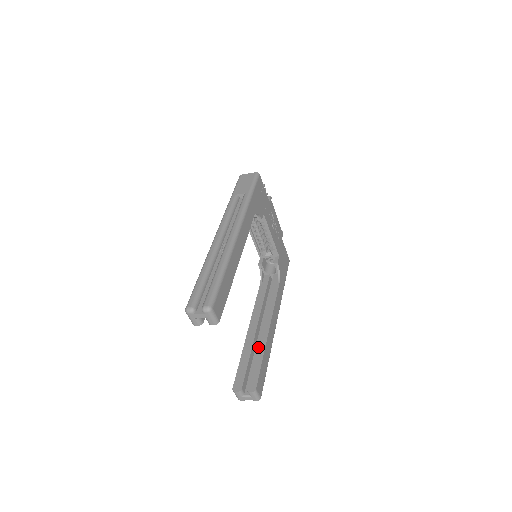
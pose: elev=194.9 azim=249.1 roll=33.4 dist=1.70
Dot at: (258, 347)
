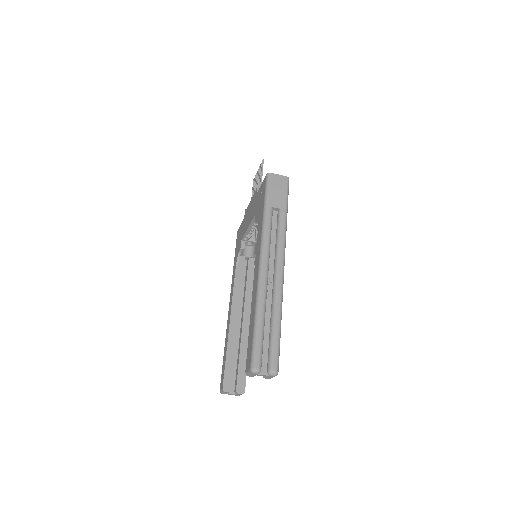
Dot at: (242, 345)
